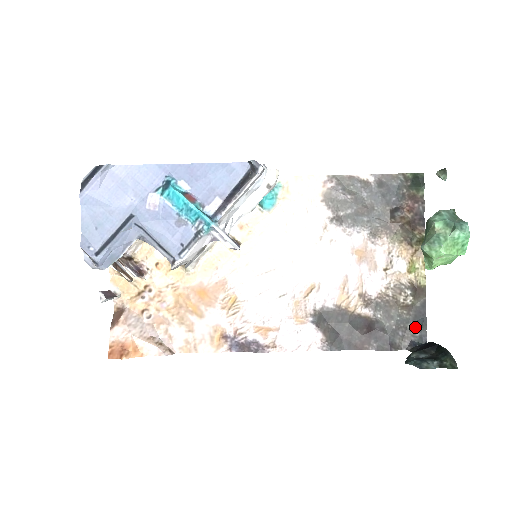
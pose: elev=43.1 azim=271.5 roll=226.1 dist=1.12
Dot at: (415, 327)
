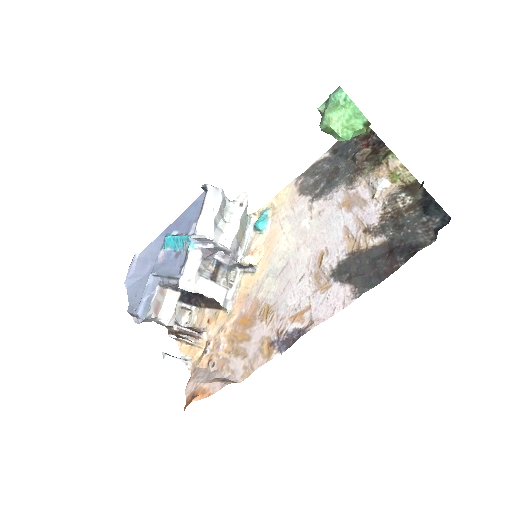
Dot at: (430, 216)
